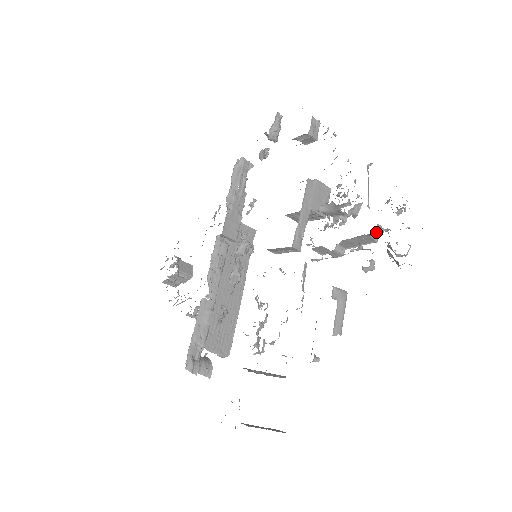
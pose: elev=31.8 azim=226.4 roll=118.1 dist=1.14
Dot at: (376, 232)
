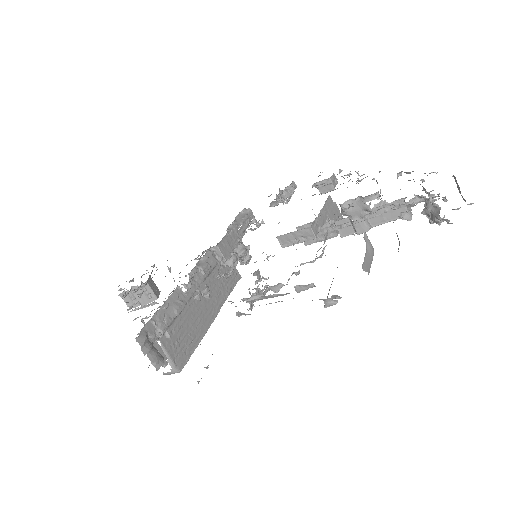
Dot at: (411, 201)
